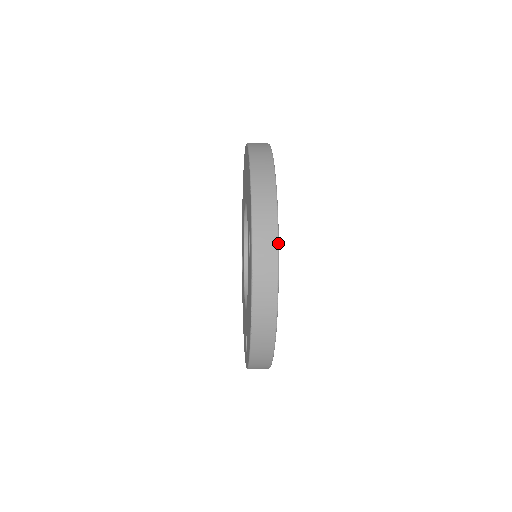
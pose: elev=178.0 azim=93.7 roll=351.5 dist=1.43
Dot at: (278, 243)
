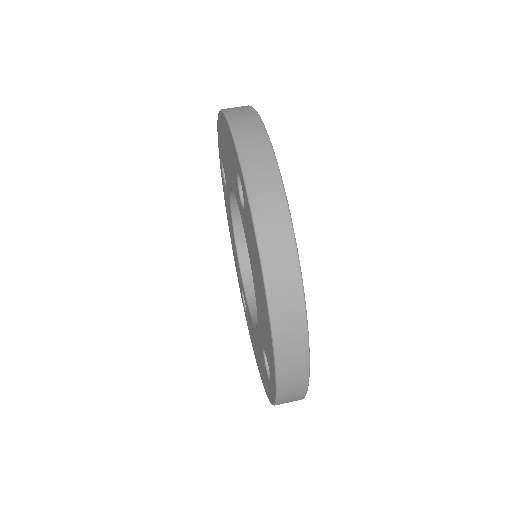
Dot at: occluded
